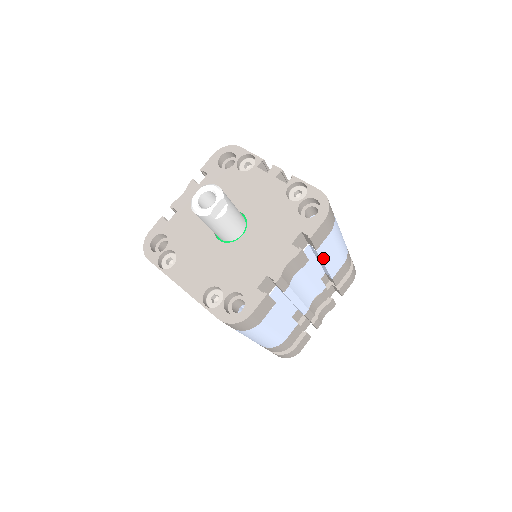
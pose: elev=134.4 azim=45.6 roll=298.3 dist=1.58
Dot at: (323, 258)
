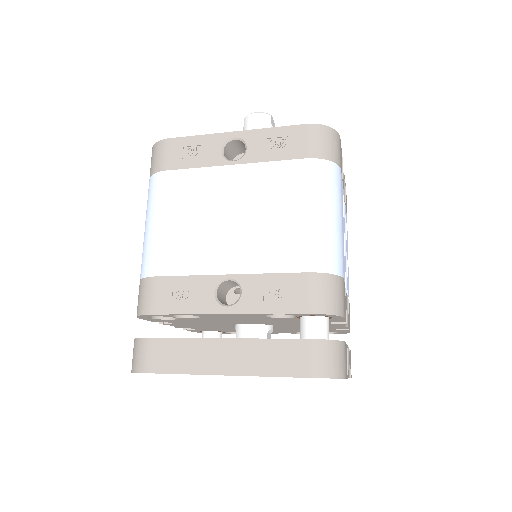
Dot at: (346, 237)
